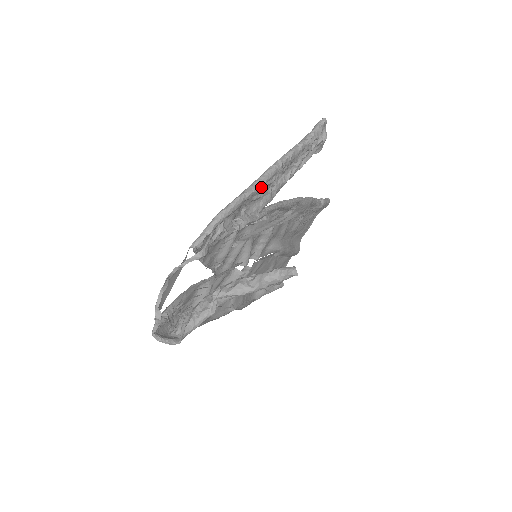
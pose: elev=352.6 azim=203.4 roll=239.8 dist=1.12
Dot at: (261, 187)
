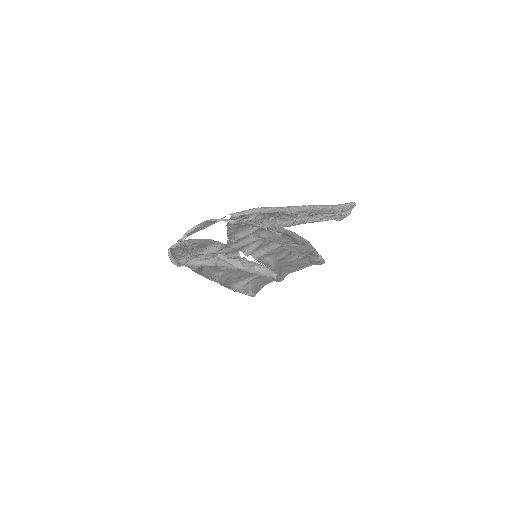
Dot at: (292, 212)
